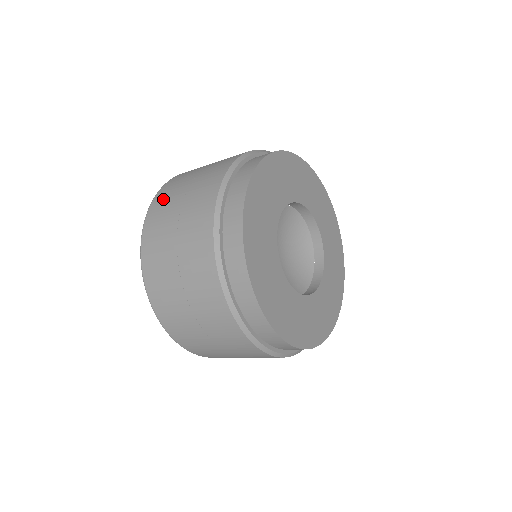
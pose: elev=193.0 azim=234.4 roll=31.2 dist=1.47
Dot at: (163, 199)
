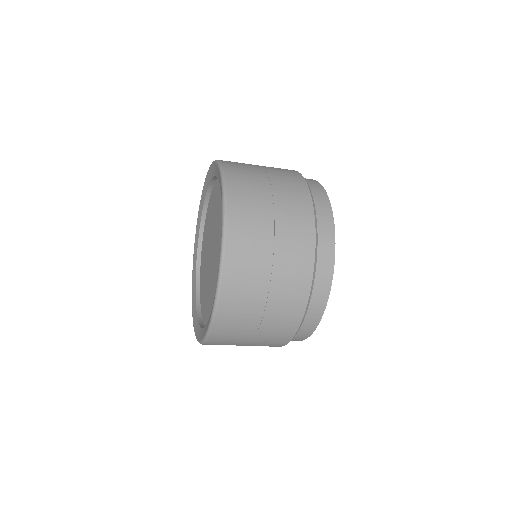
Dot at: (241, 266)
